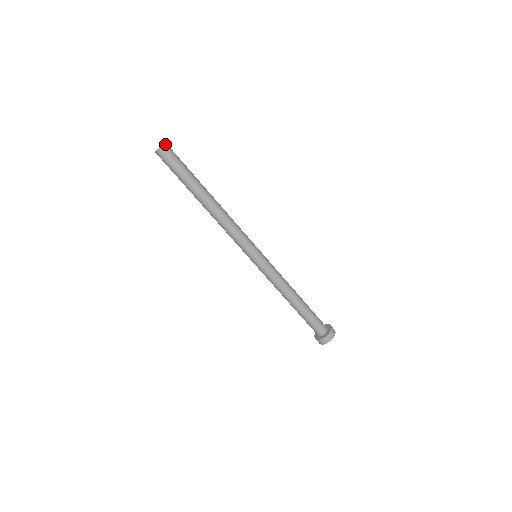
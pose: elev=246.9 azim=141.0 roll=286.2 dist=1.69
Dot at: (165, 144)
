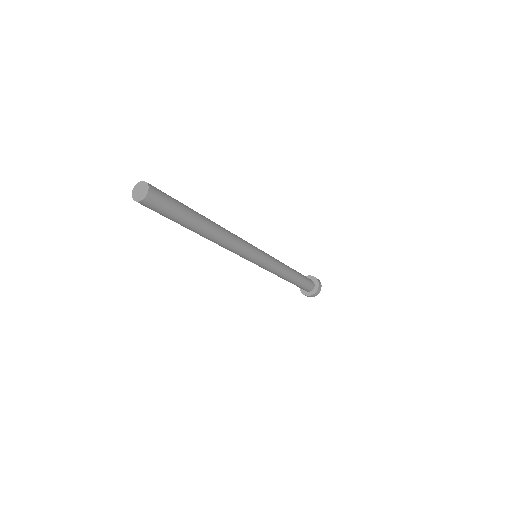
Dot at: (150, 191)
